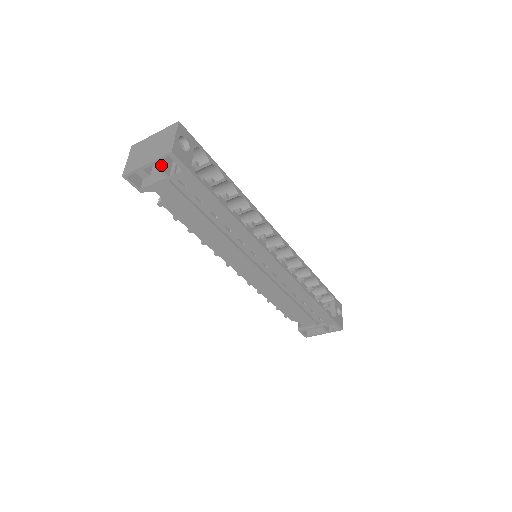
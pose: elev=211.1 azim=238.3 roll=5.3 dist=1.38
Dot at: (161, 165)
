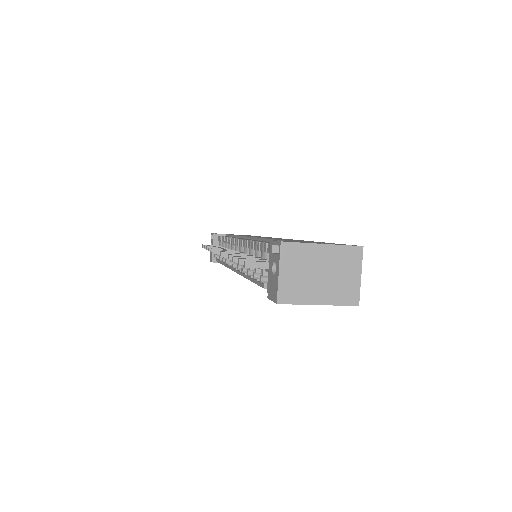
Dot at: occluded
